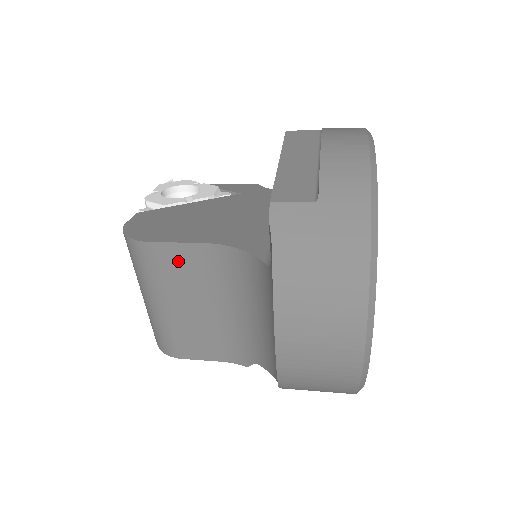
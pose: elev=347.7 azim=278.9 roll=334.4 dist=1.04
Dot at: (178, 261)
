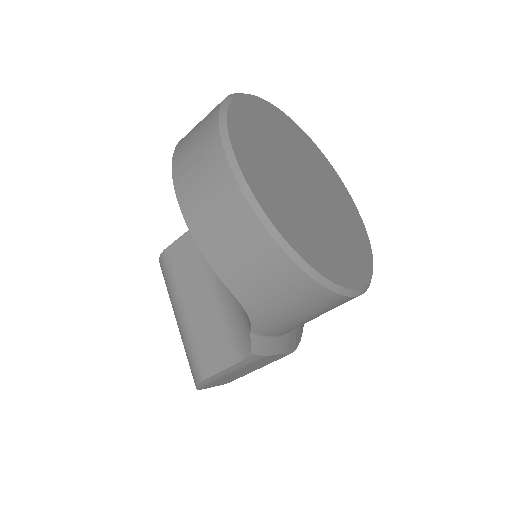
Dot at: (182, 255)
